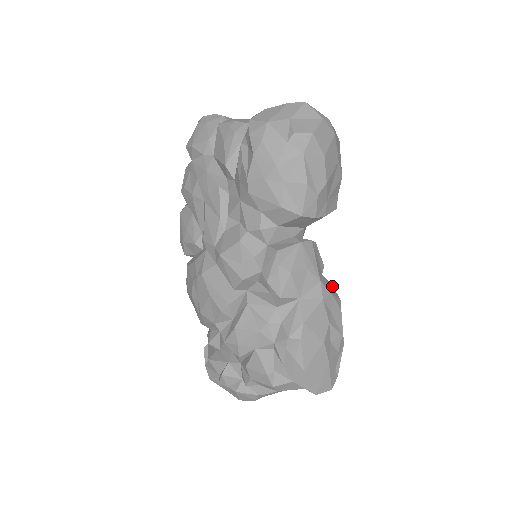
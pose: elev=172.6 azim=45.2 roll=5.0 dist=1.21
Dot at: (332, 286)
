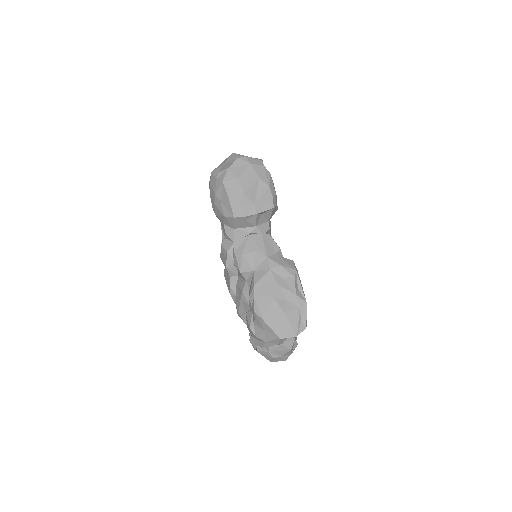
Dot at: (292, 262)
